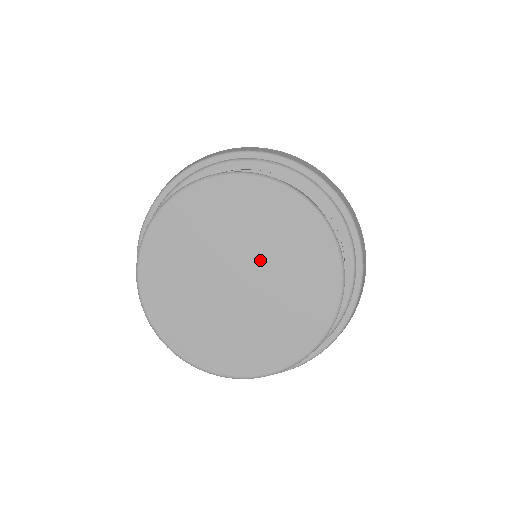
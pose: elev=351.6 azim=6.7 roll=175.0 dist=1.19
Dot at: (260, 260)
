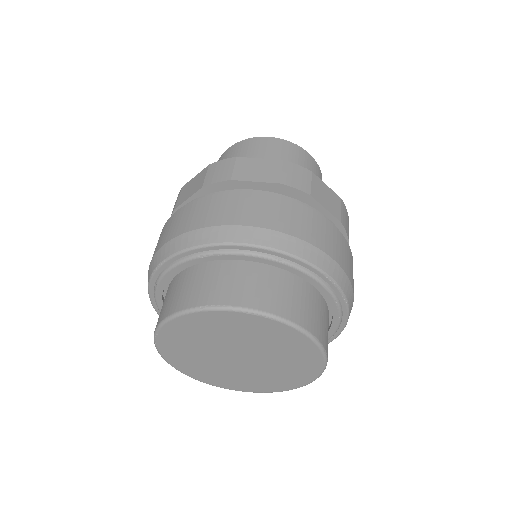
Dot at: (259, 353)
